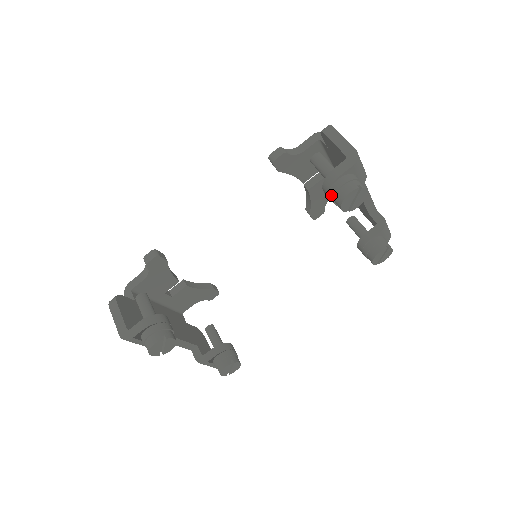
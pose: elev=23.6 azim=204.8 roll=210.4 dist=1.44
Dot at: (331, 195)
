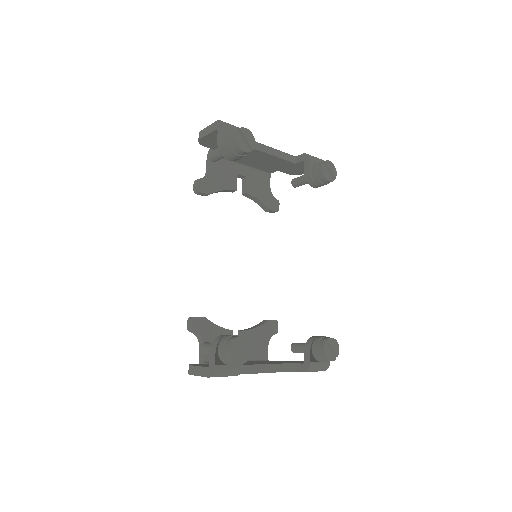
Dot at: (231, 153)
